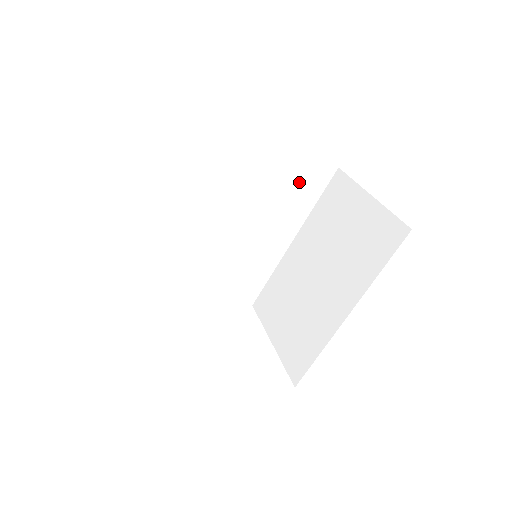
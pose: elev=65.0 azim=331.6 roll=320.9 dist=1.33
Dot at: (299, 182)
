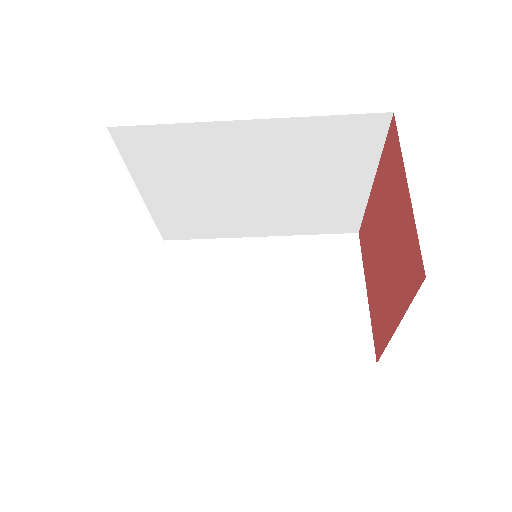
Dot at: (330, 215)
